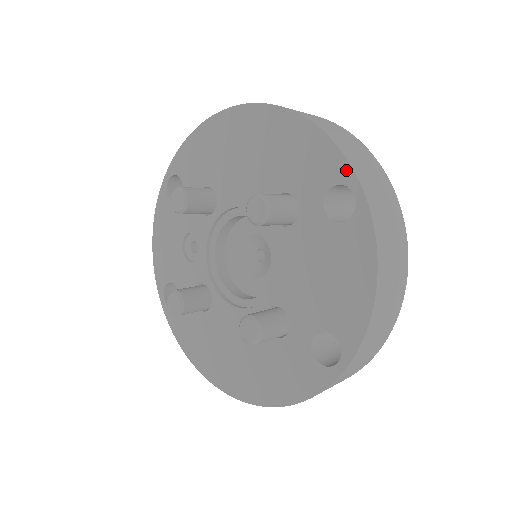
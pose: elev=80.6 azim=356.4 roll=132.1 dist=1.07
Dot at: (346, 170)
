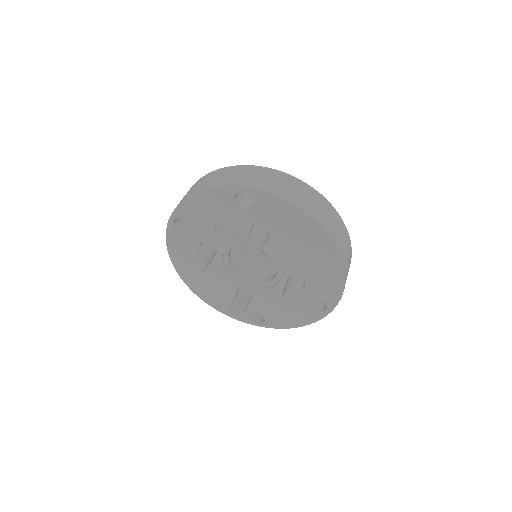
Dot at: (334, 304)
